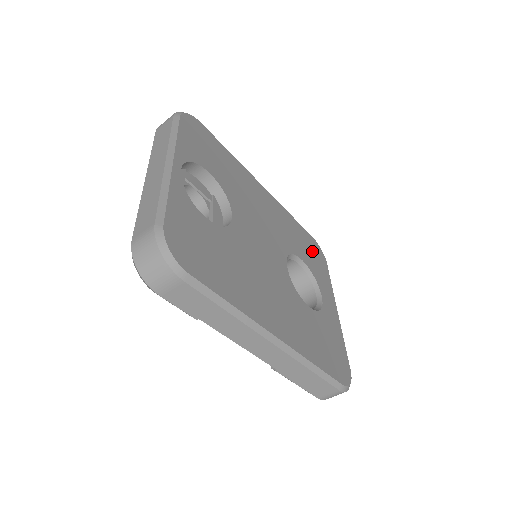
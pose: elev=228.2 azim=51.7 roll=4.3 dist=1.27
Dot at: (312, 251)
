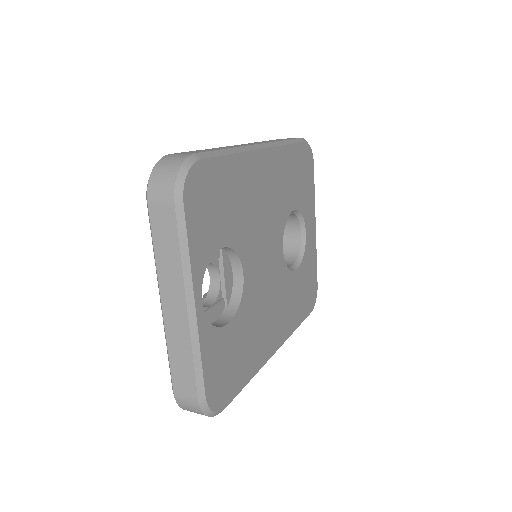
Dot at: (303, 172)
